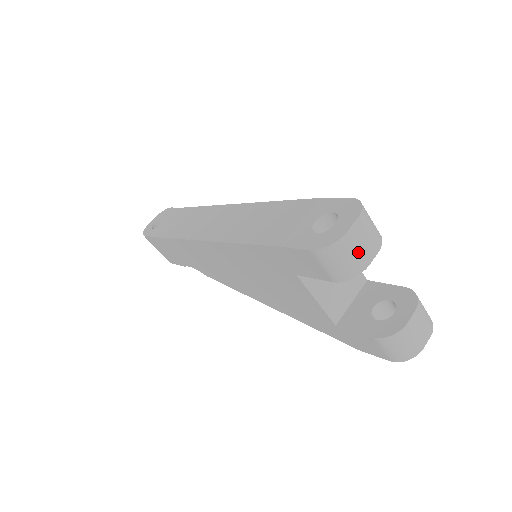
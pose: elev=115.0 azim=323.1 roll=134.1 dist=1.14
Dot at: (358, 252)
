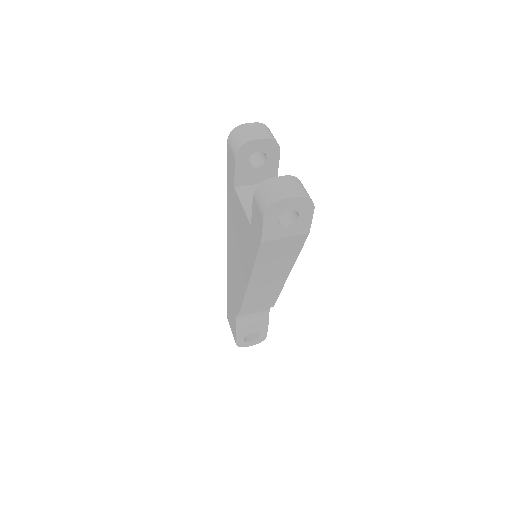
Dot at: (248, 133)
